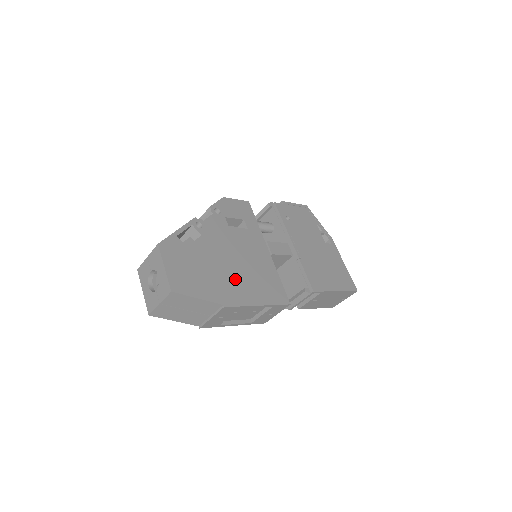
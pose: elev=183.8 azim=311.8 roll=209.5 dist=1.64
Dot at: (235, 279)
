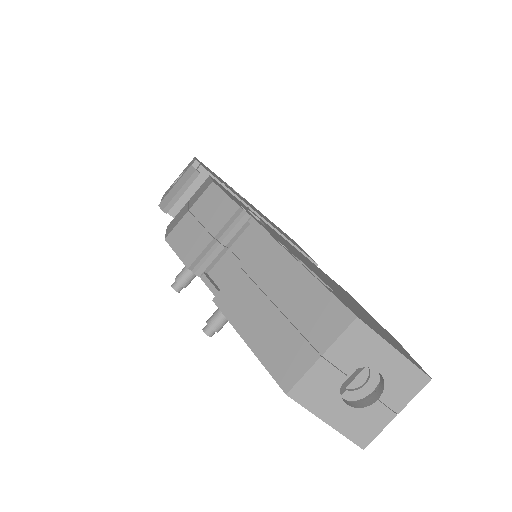
Dot at: (352, 301)
